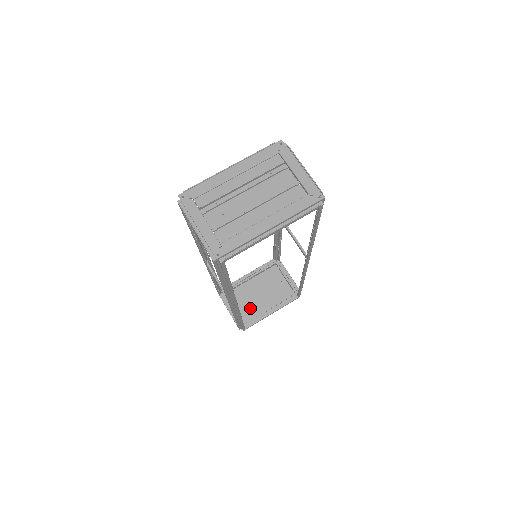
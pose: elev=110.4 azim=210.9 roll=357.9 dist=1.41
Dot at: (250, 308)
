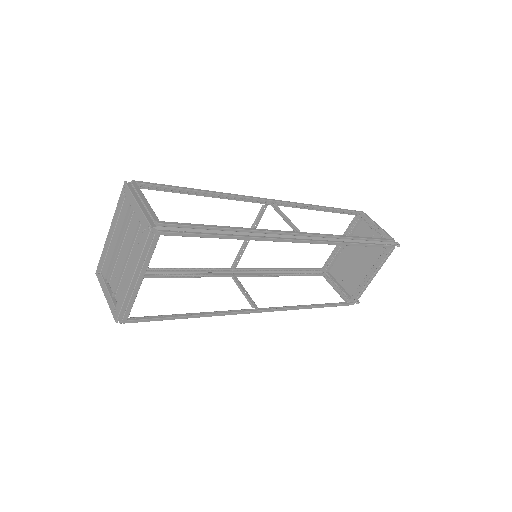
Dot at: (354, 278)
